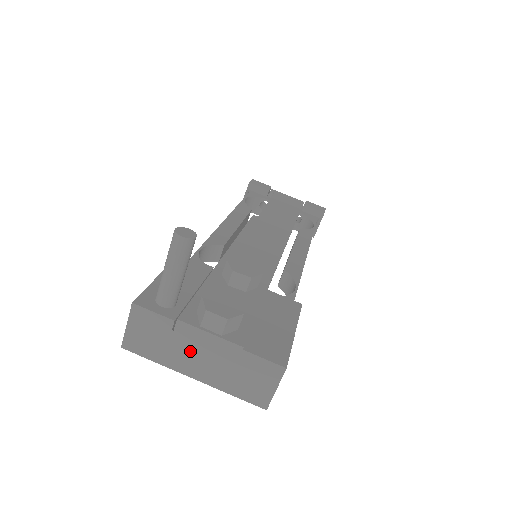
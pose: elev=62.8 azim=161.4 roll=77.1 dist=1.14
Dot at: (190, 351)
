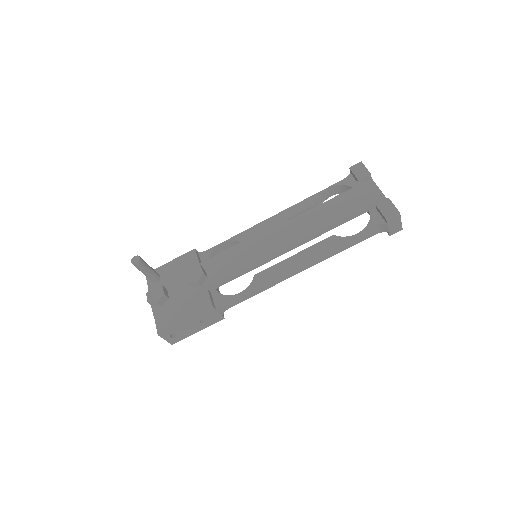
Dot at: occluded
